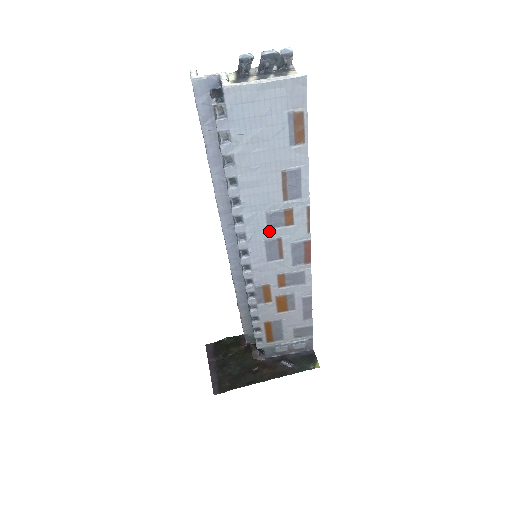
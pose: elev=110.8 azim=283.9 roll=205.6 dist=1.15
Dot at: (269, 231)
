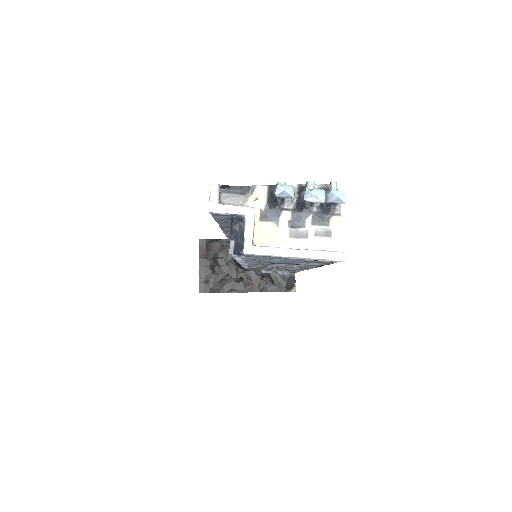
Dot at: occluded
